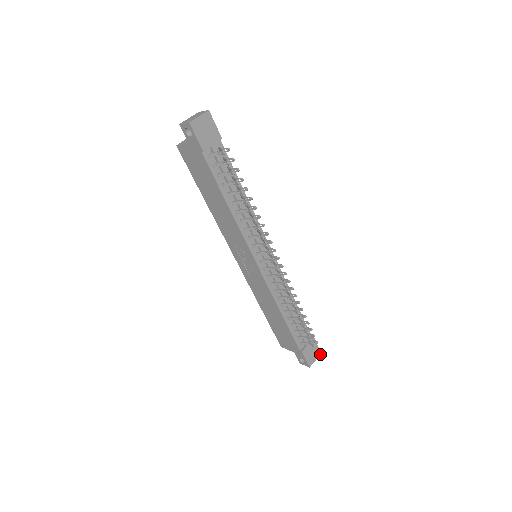
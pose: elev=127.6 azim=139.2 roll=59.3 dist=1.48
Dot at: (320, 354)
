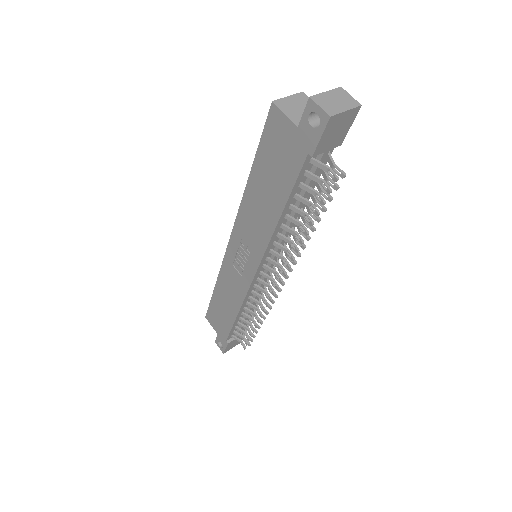
Dot at: occluded
